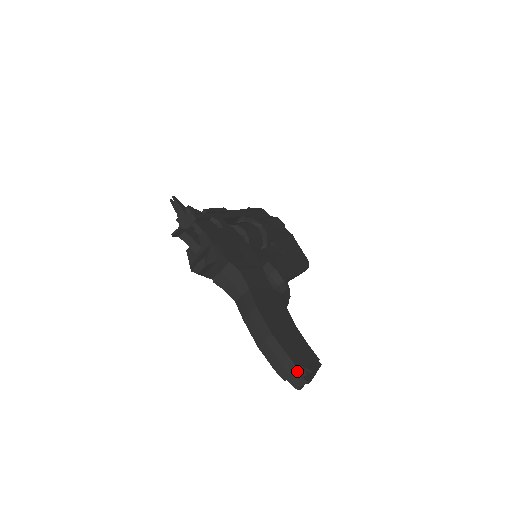
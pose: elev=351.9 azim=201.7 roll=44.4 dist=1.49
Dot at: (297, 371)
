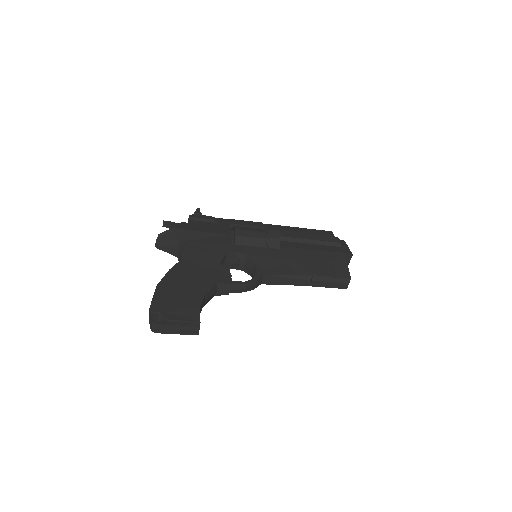
Dot at: (151, 313)
